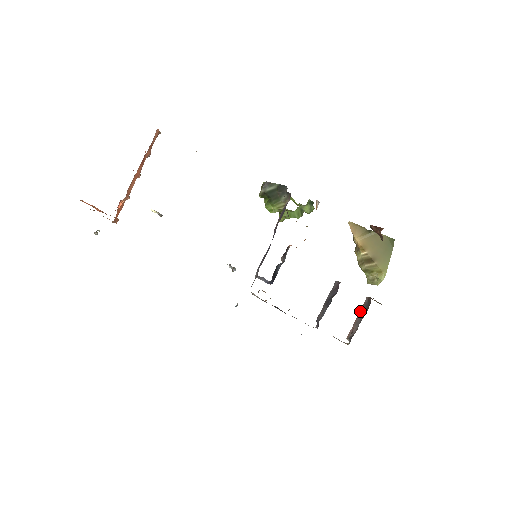
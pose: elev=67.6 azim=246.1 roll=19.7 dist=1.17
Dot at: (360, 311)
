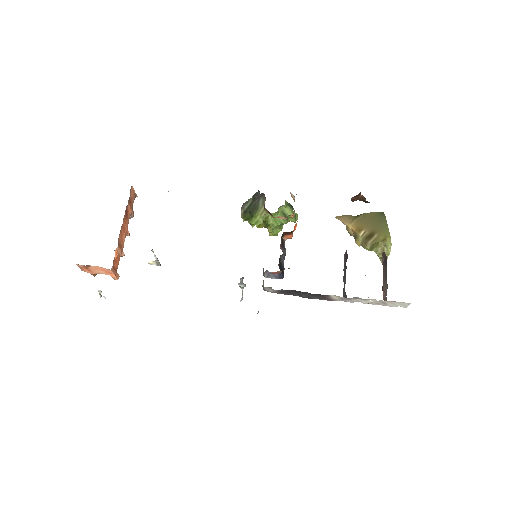
Dot at: occluded
